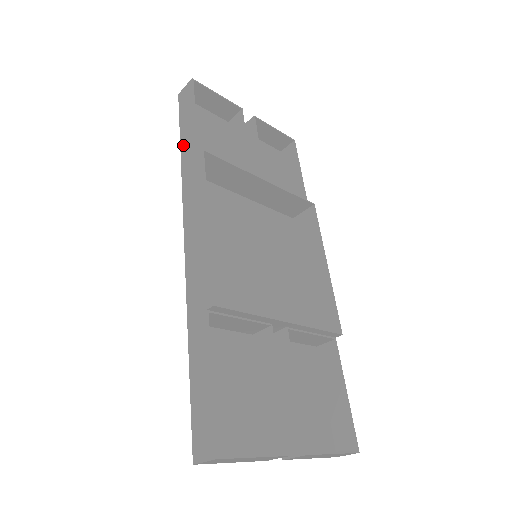
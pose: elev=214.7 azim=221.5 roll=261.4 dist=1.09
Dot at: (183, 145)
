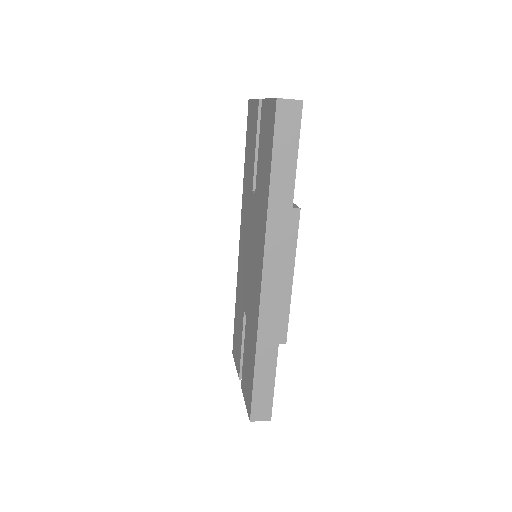
Dot at: (275, 181)
